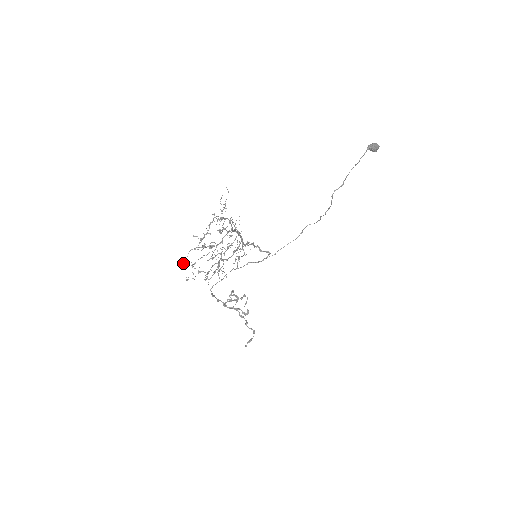
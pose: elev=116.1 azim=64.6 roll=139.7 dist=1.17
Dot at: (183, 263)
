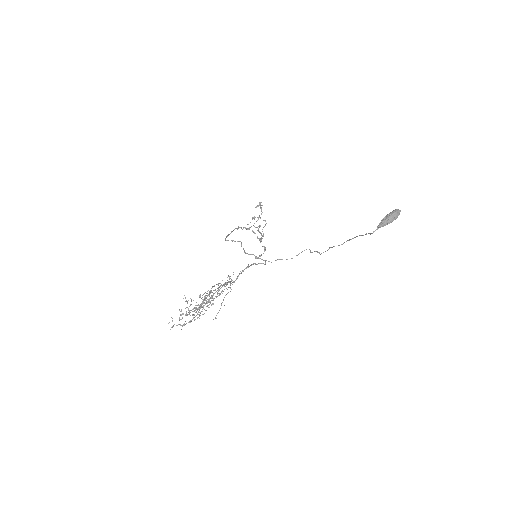
Dot at: (172, 320)
